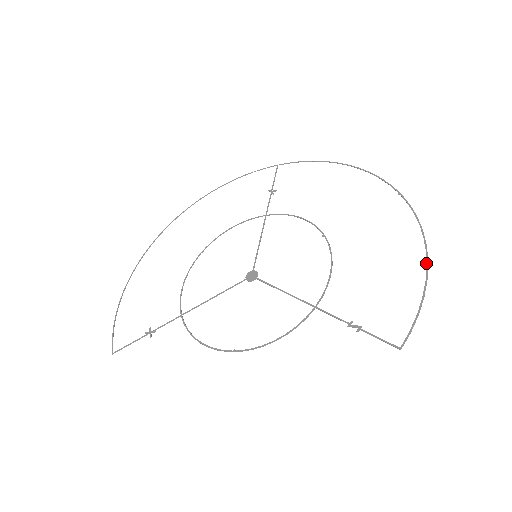
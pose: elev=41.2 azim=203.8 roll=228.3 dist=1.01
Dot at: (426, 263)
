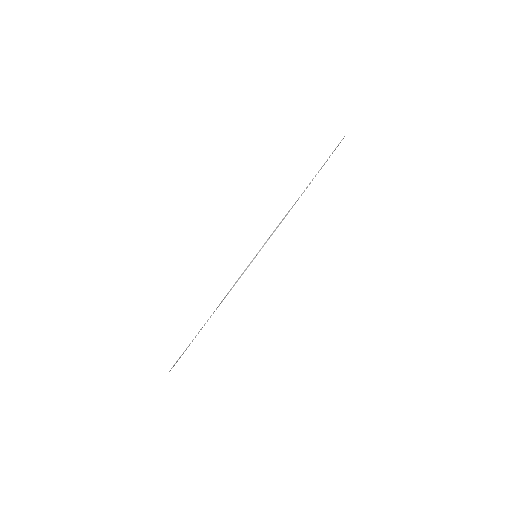
Dot at: occluded
